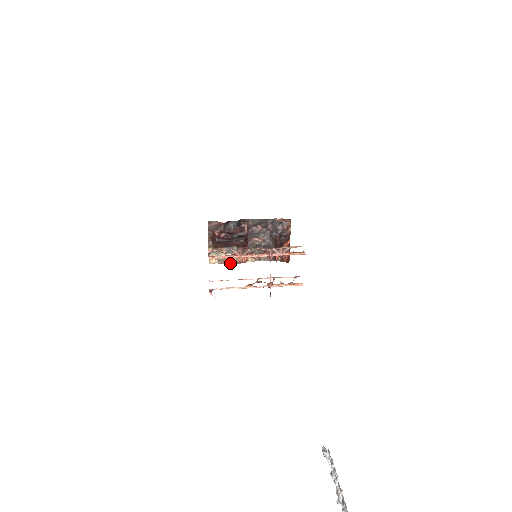
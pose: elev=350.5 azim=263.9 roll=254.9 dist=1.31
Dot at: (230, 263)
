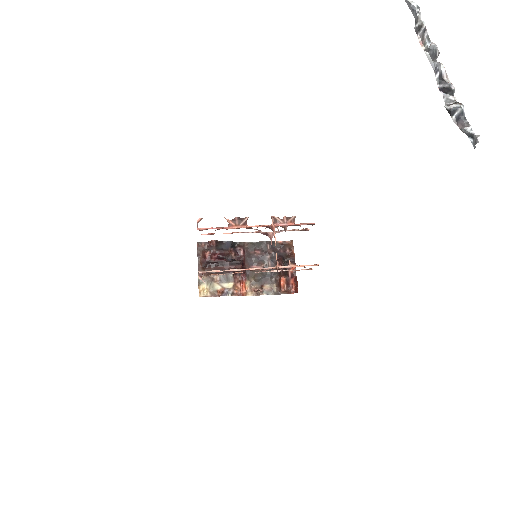
Dot at: (225, 294)
